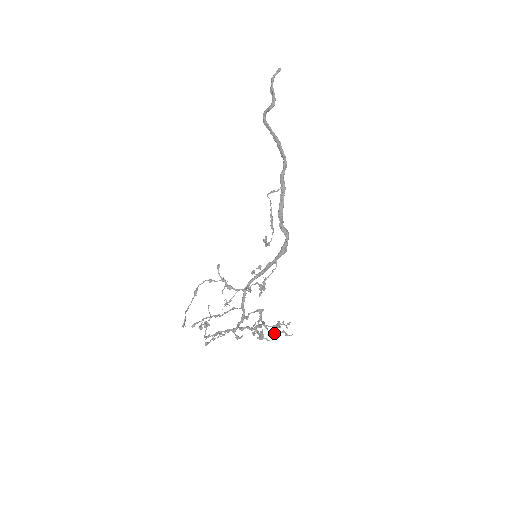
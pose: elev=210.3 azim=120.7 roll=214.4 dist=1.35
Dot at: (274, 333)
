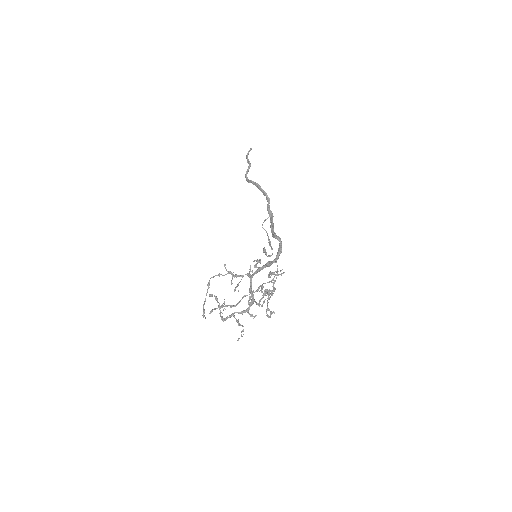
Dot at: (268, 275)
